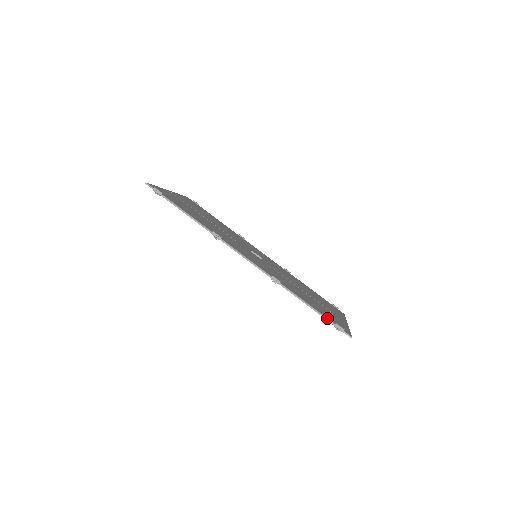
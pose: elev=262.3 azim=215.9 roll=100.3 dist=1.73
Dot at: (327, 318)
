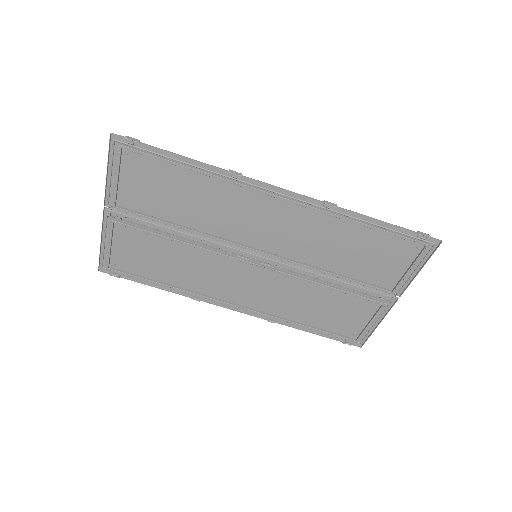
Dot at: occluded
